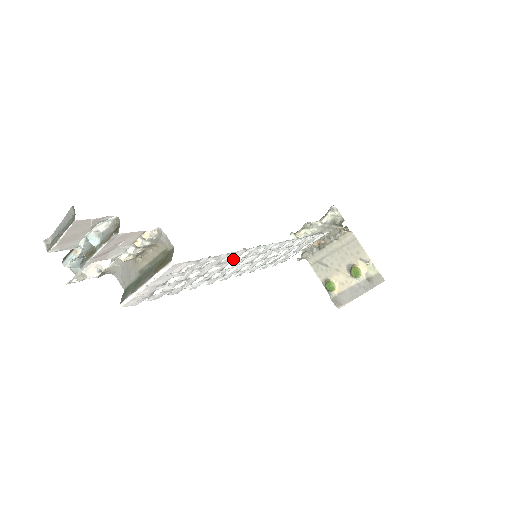
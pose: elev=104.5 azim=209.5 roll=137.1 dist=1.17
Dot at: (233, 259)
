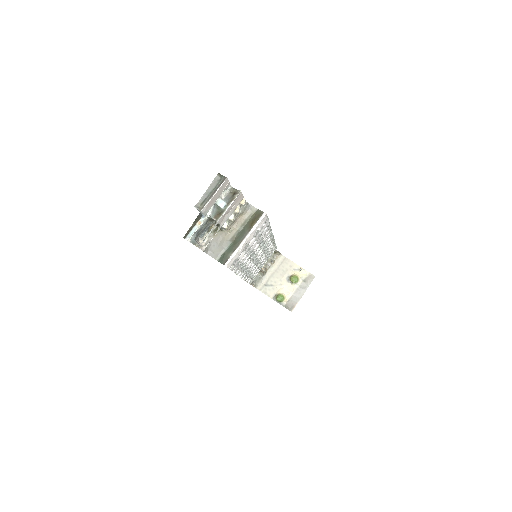
Dot at: (265, 237)
